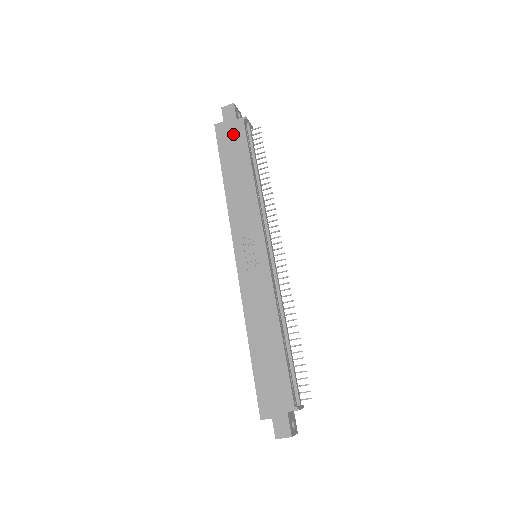
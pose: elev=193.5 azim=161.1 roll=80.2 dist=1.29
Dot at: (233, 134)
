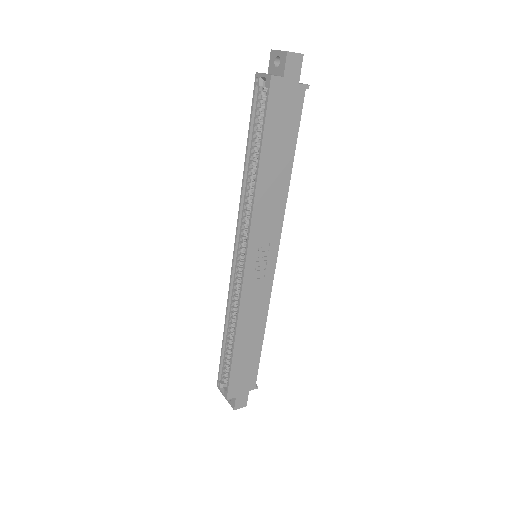
Dot at: (289, 105)
